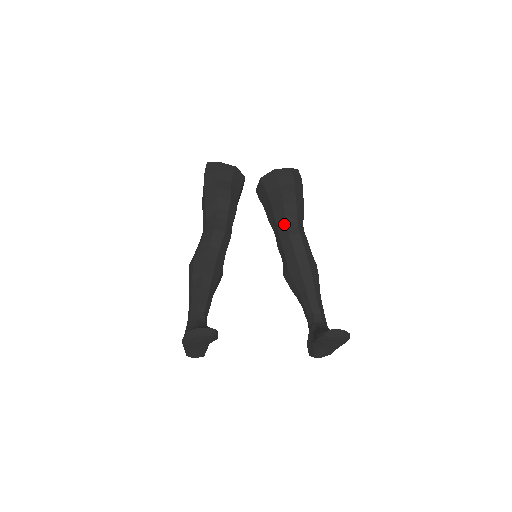
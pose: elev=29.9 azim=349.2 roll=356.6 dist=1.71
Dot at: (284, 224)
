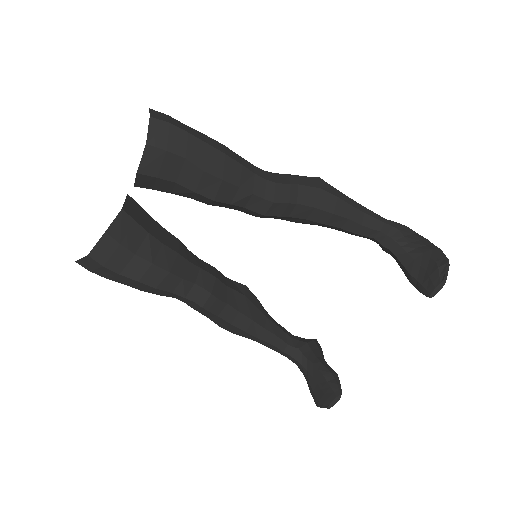
Dot at: (241, 209)
